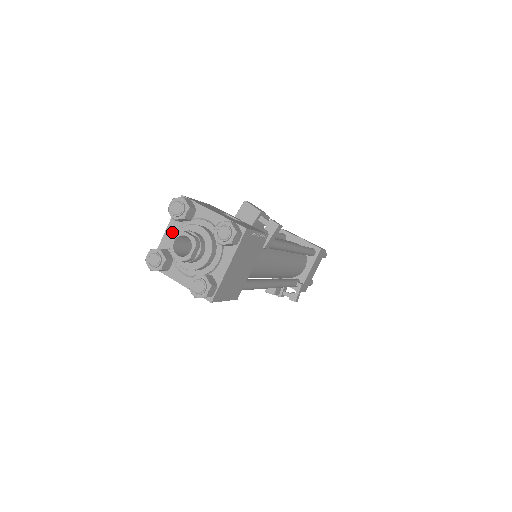
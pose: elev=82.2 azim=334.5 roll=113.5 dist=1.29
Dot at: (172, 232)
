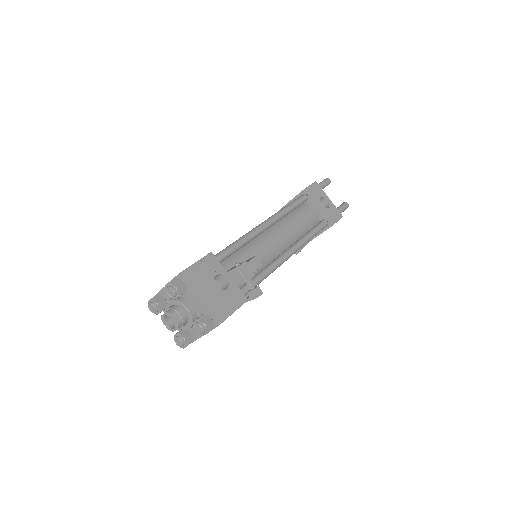
Dot at: occluded
